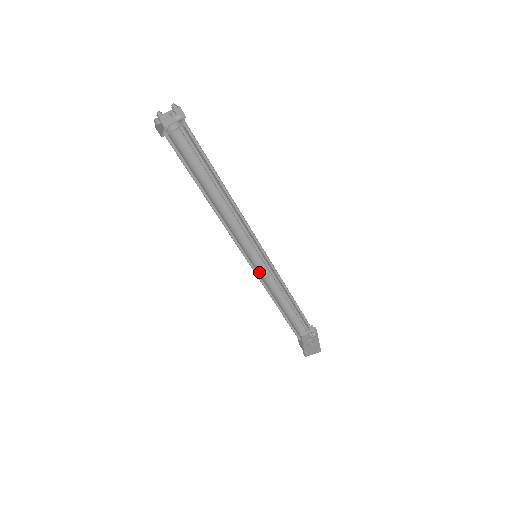
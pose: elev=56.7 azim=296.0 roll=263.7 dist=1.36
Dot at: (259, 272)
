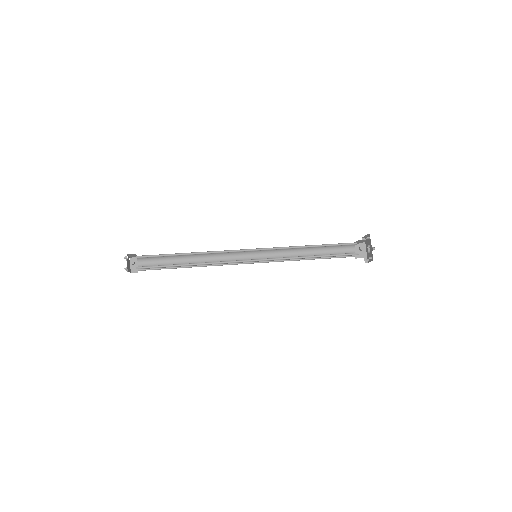
Dot at: (272, 254)
